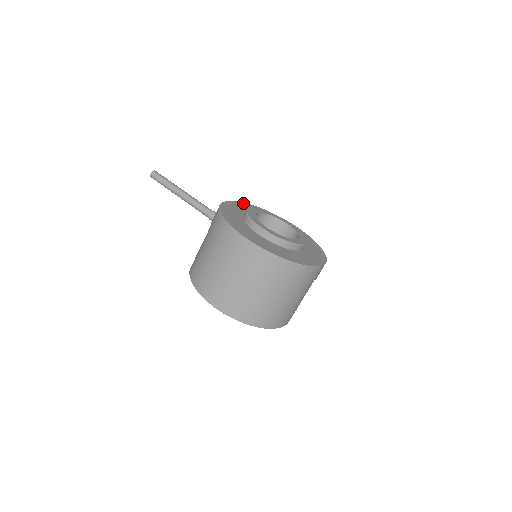
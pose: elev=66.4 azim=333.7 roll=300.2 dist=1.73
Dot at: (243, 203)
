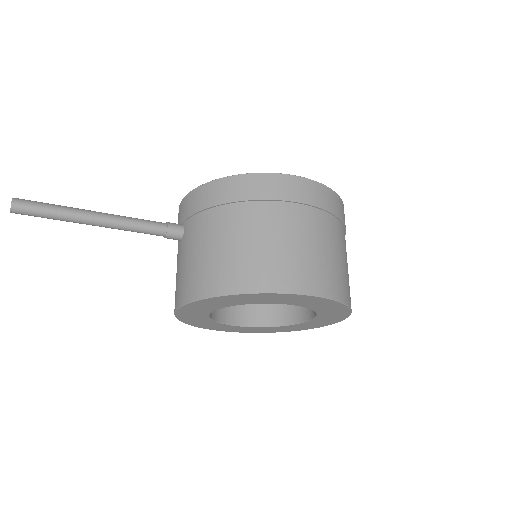
Dot at: occluded
